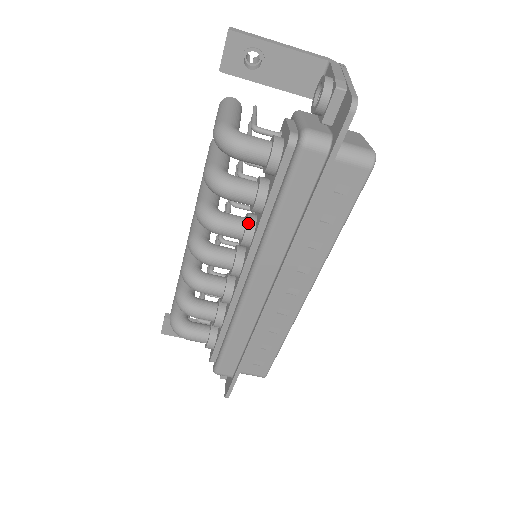
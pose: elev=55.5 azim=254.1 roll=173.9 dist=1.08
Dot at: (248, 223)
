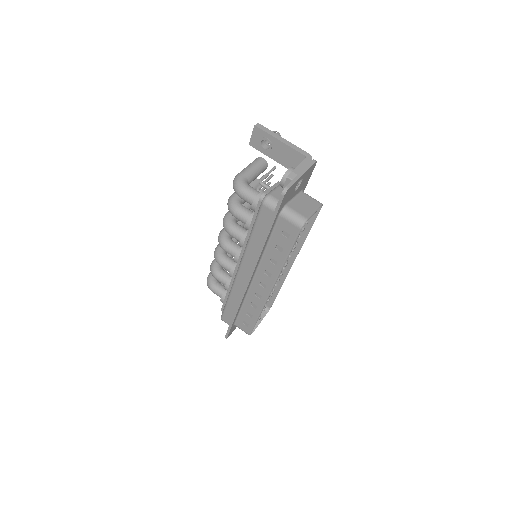
Dot at: (245, 235)
